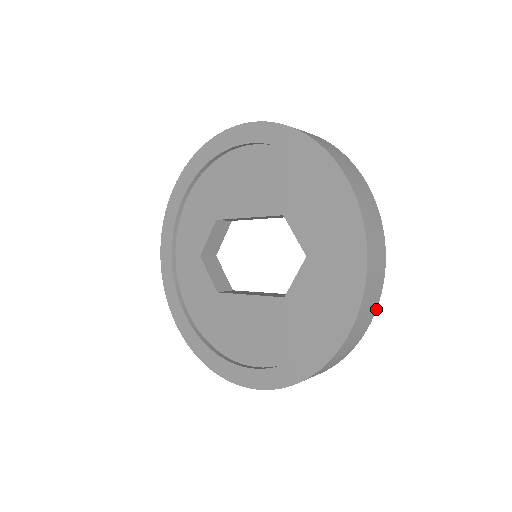
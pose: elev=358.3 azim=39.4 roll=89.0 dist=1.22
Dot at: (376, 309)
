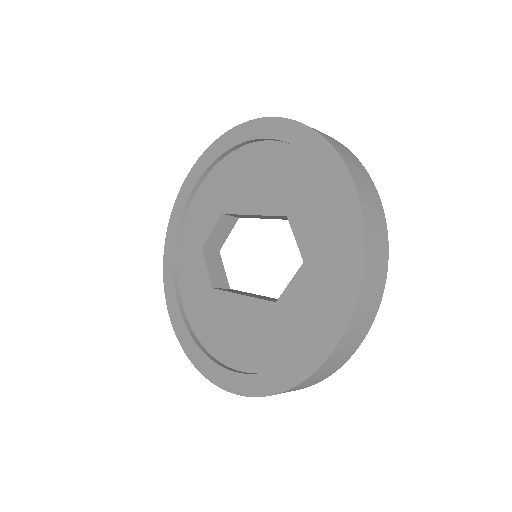
Dot at: (369, 328)
